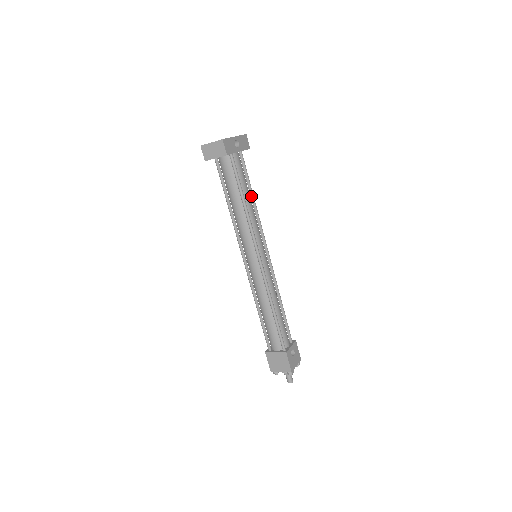
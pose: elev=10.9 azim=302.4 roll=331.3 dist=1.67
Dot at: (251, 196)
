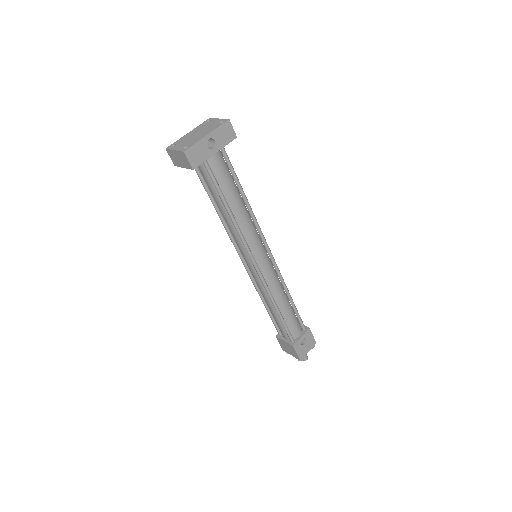
Dot at: (242, 197)
